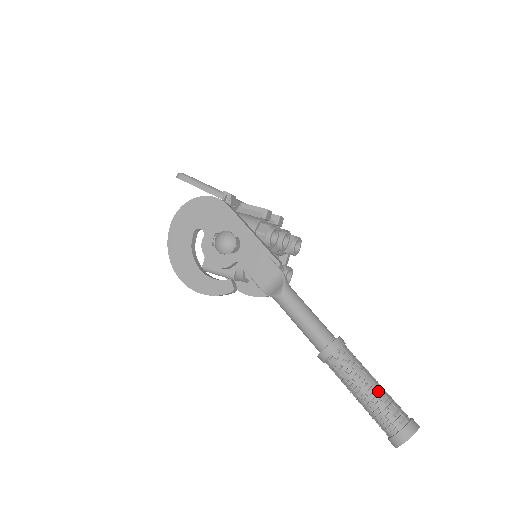
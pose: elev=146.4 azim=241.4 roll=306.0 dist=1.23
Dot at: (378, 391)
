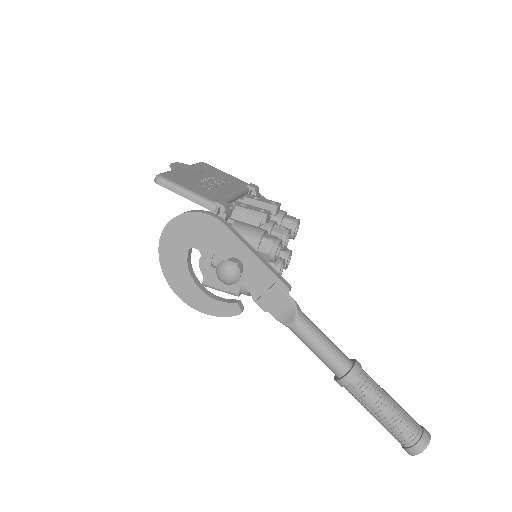
Dot at: (394, 412)
